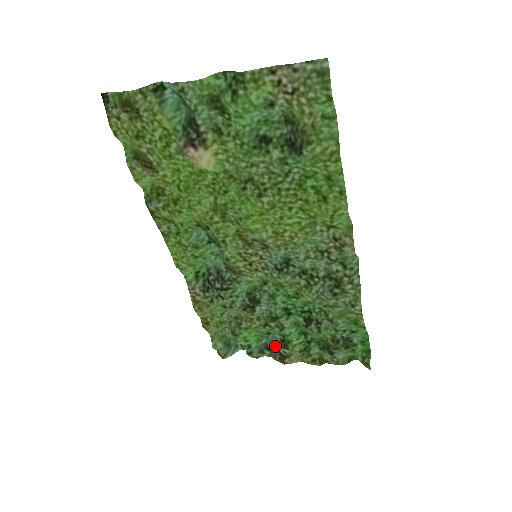
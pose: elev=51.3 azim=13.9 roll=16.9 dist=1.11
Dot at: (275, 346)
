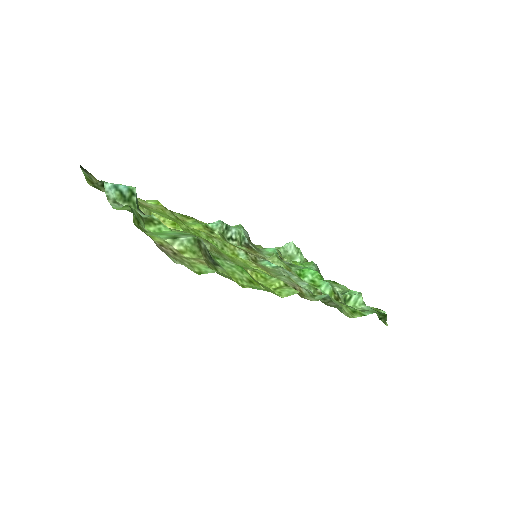
Dot at: occluded
